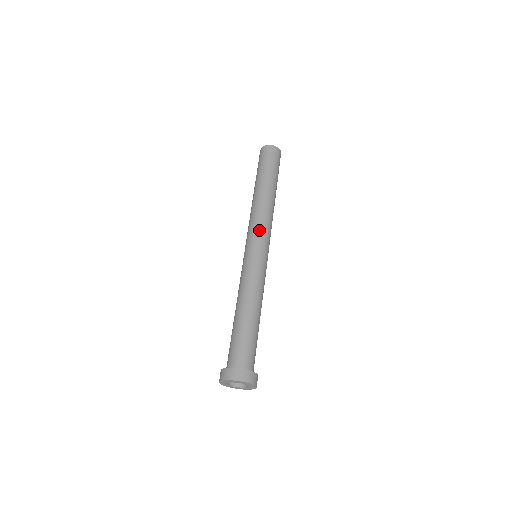
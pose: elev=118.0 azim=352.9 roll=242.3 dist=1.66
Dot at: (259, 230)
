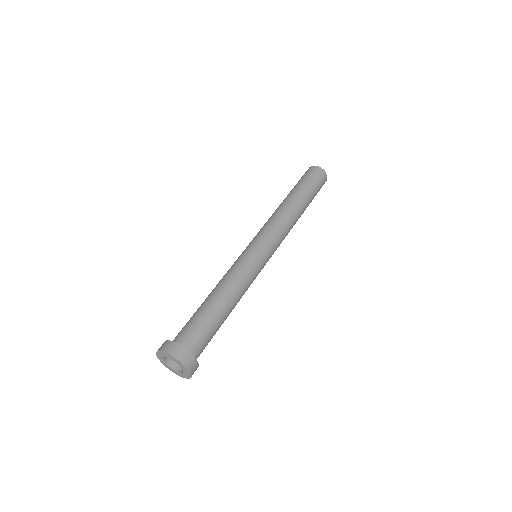
Dot at: (278, 240)
